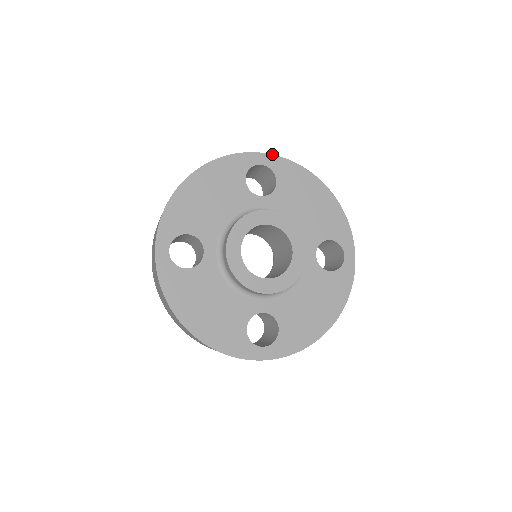
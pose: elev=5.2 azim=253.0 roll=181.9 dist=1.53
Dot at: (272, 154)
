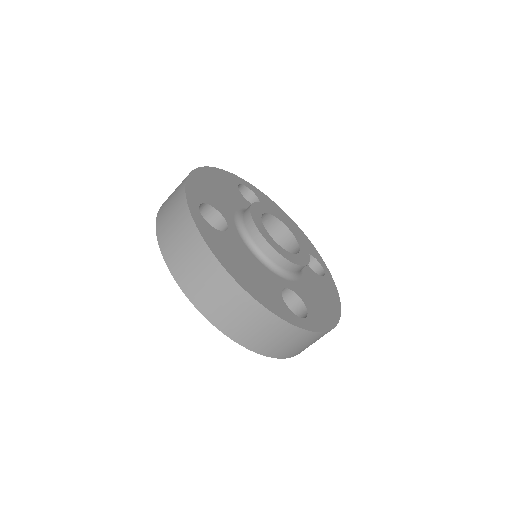
Dot at: occluded
